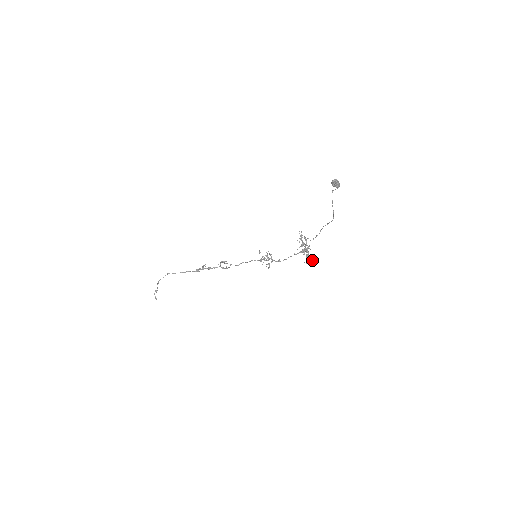
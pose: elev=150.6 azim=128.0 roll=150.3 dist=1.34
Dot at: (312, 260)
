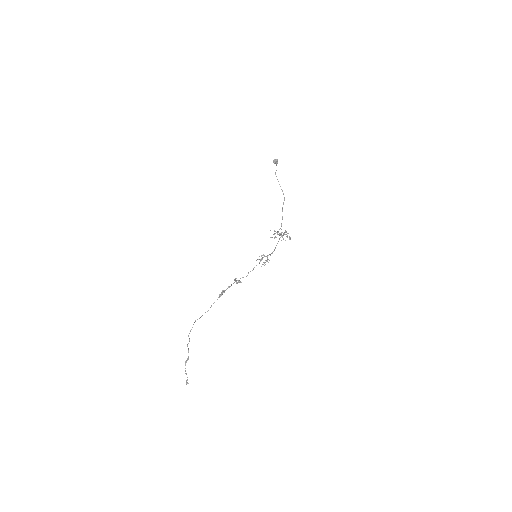
Dot at: (290, 237)
